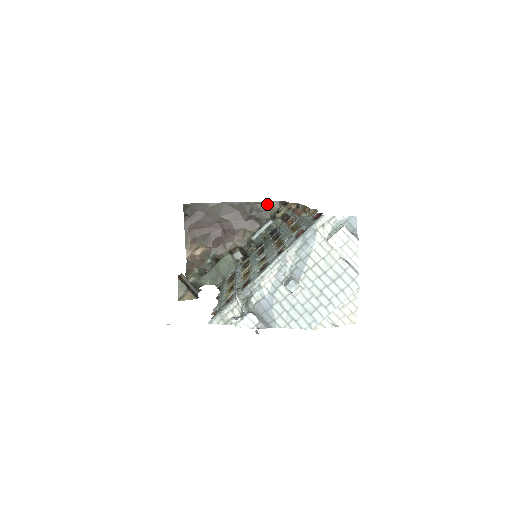
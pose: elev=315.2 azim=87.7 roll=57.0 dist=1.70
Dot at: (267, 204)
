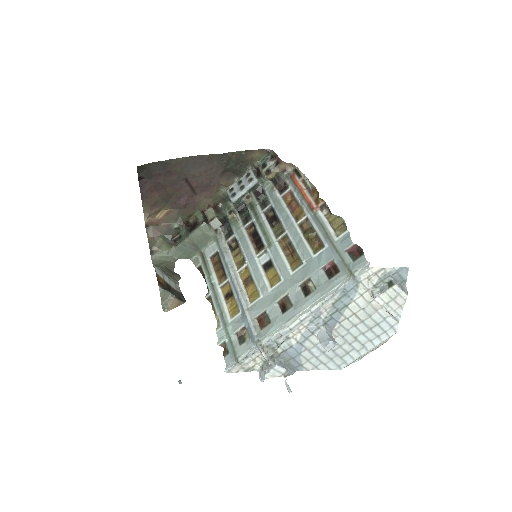
Dot at: (249, 153)
